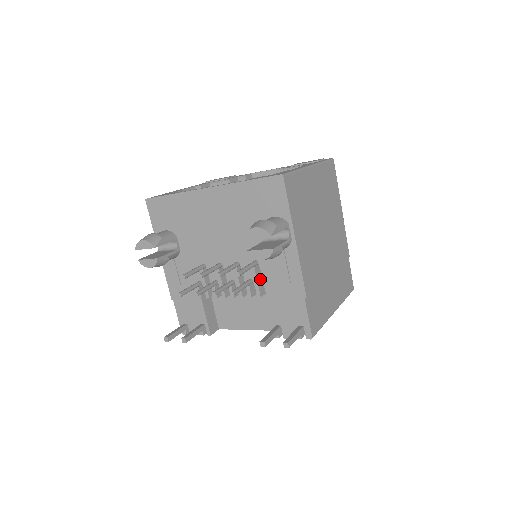
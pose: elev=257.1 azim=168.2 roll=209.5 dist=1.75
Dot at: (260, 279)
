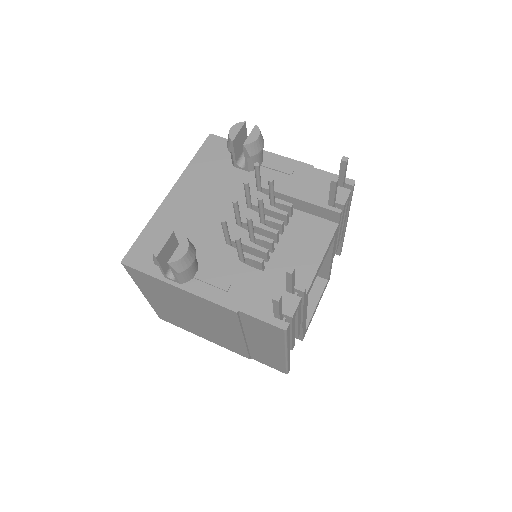
Dot at: occluded
